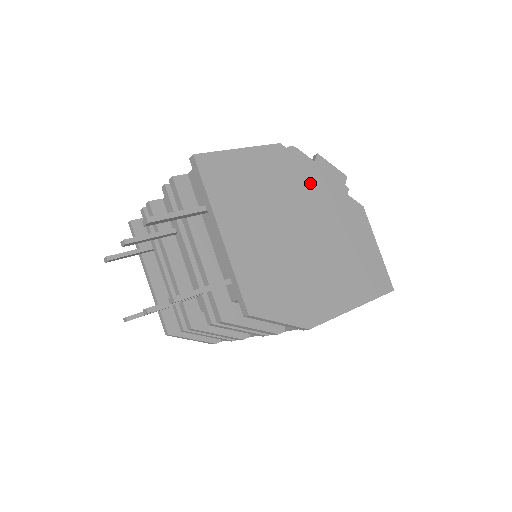
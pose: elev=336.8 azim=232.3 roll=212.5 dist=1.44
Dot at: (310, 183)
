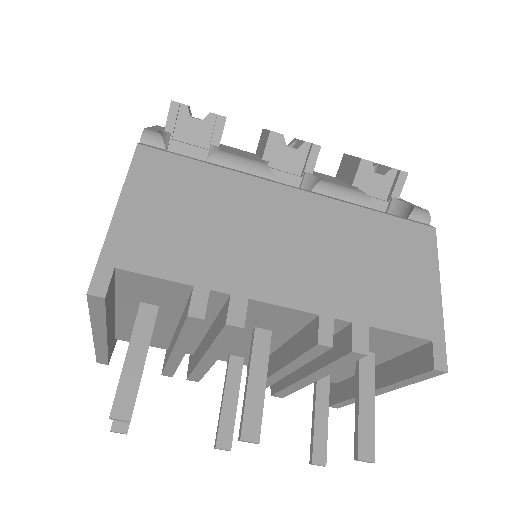
Dot at: occluded
